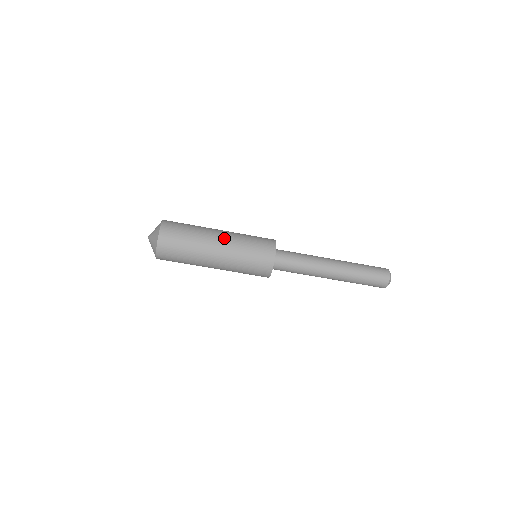
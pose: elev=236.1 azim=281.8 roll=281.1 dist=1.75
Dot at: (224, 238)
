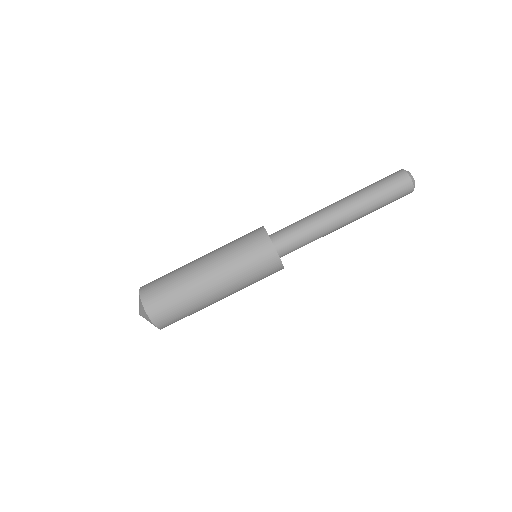
Dot at: occluded
